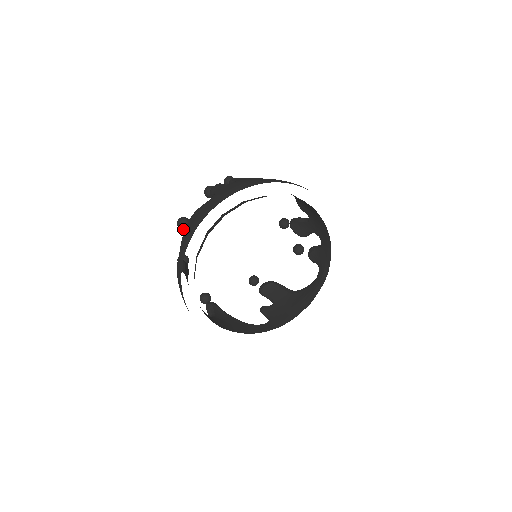
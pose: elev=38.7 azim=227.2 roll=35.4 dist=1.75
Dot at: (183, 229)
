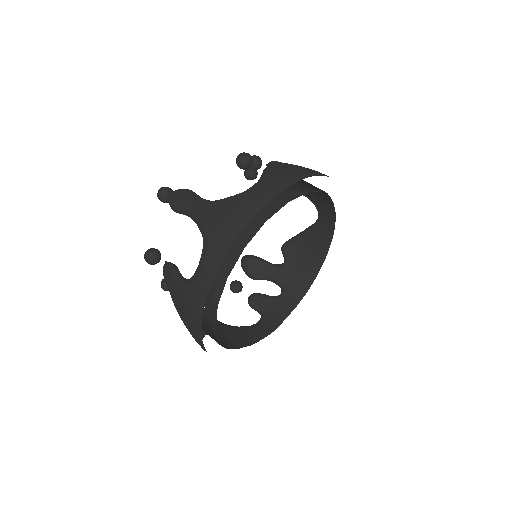
Dot at: (244, 165)
